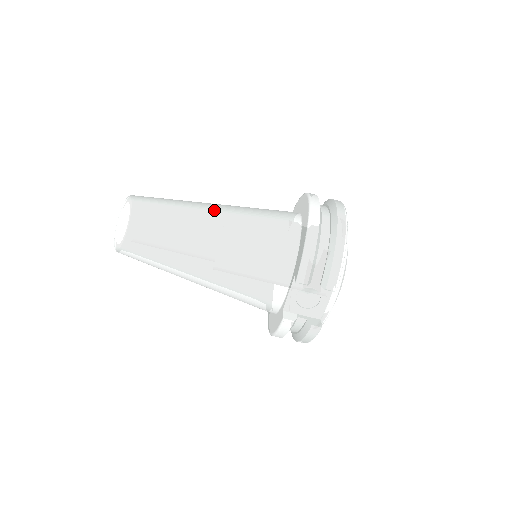
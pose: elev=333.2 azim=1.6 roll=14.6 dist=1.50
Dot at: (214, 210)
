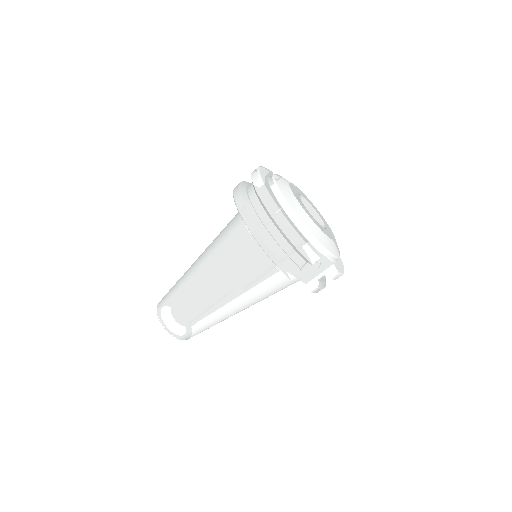
Dot at: (202, 275)
